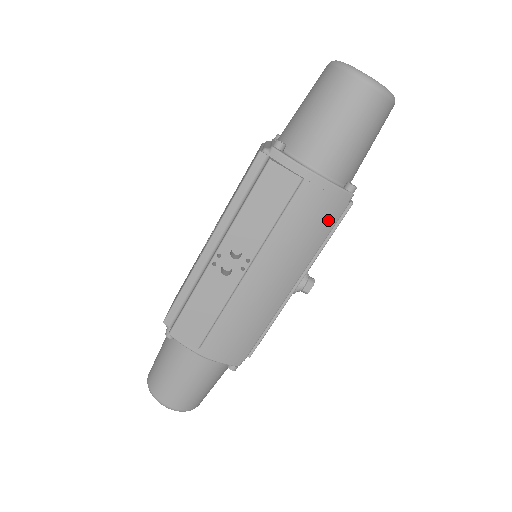
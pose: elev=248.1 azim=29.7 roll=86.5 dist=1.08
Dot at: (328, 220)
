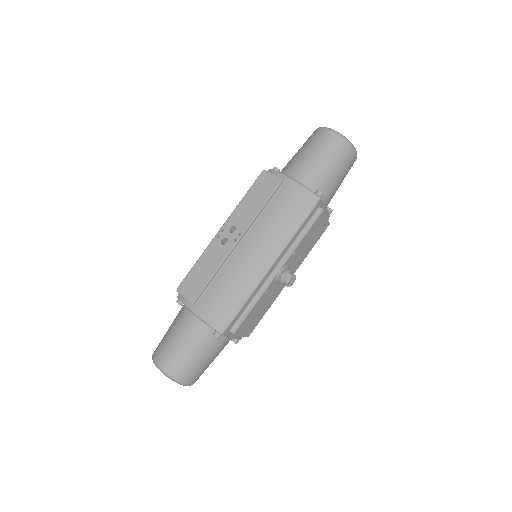
Dot at: (300, 213)
